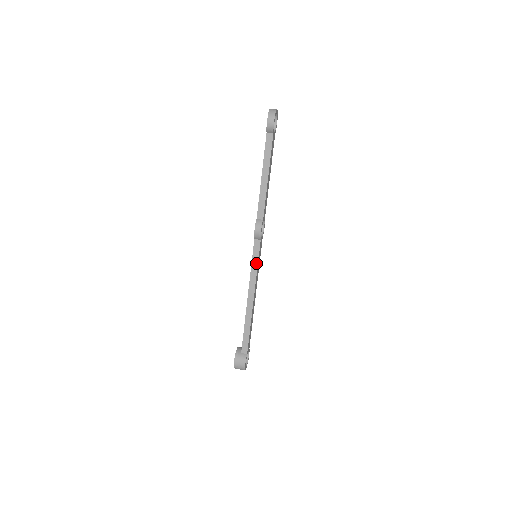
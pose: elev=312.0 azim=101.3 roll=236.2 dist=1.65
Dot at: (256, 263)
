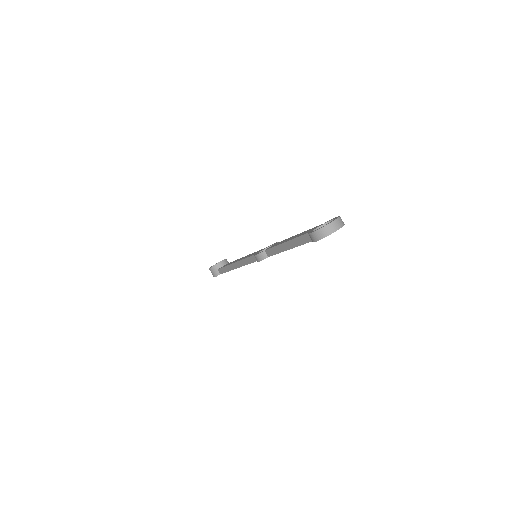
Dot at: (249, 262)
